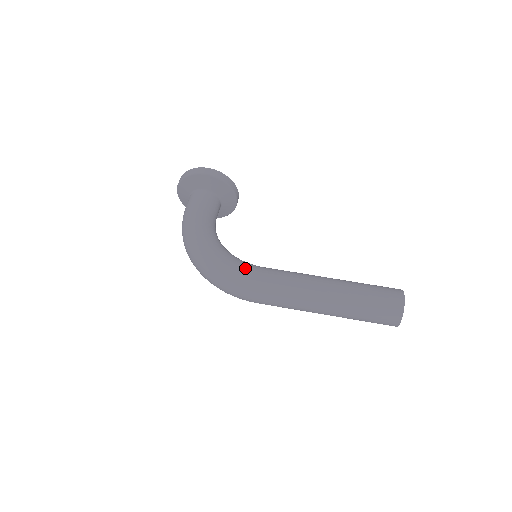
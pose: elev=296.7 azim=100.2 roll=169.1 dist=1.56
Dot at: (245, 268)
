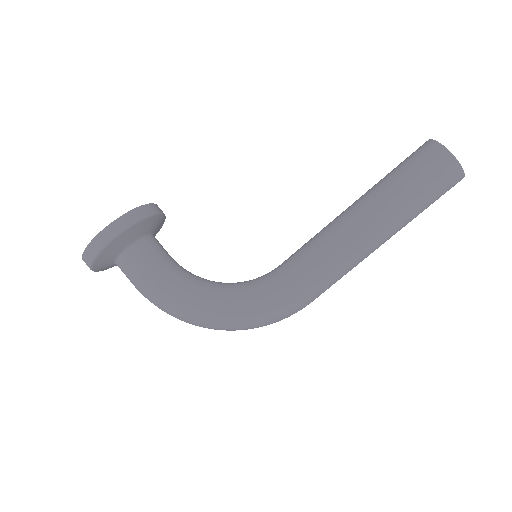
Dot at: (273, 295)
